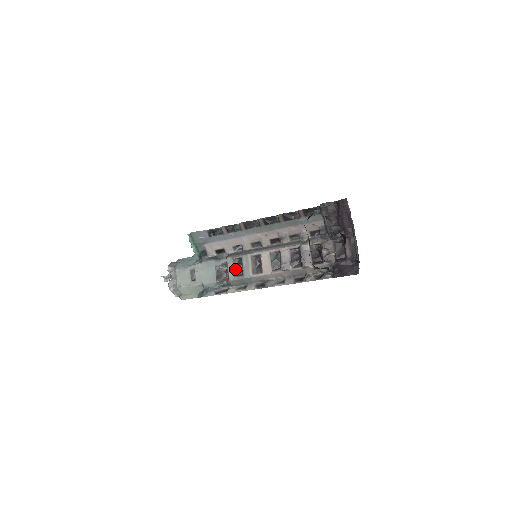
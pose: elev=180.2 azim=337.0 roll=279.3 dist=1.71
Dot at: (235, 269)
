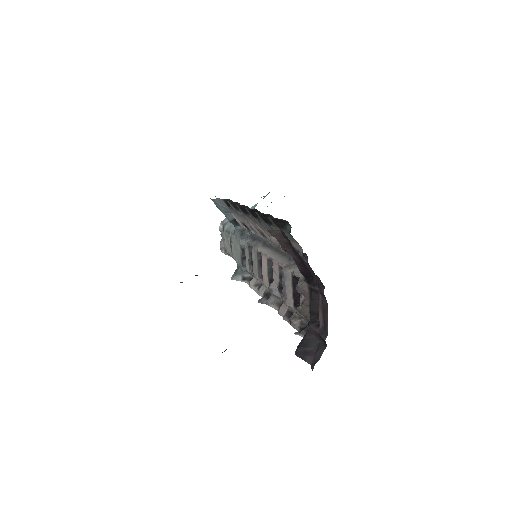
Dot at: (250, 259)
